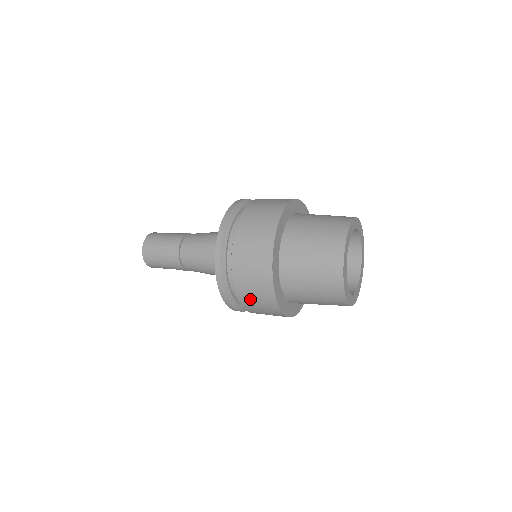
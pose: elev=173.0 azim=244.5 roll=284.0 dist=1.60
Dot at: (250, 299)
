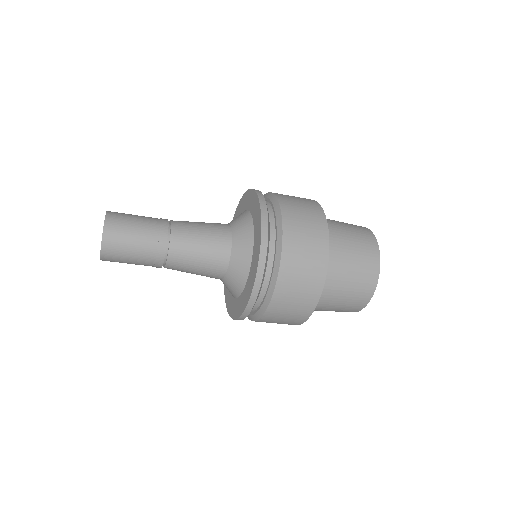
Dot at: (298, 226)
